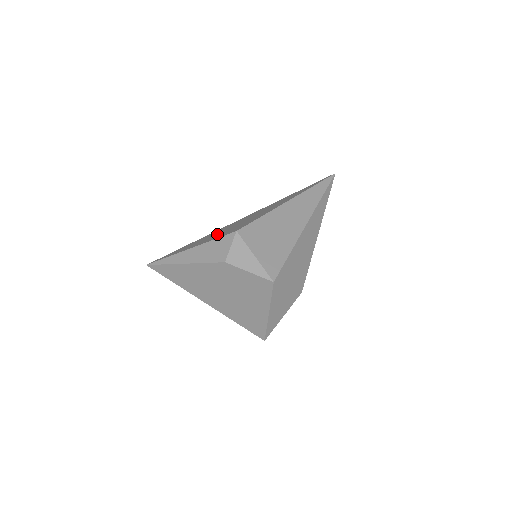
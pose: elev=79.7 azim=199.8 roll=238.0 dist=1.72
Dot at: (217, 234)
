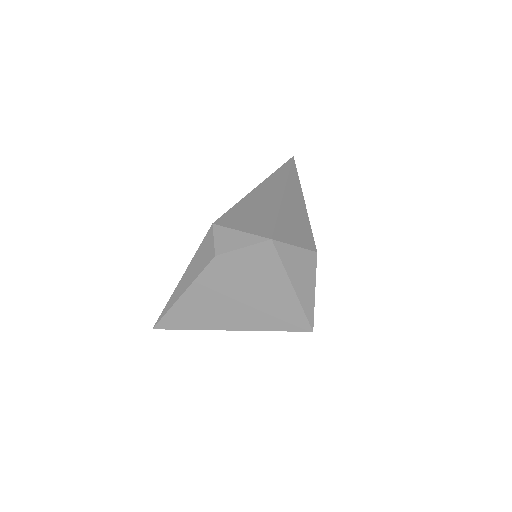
Dot at: occluded
